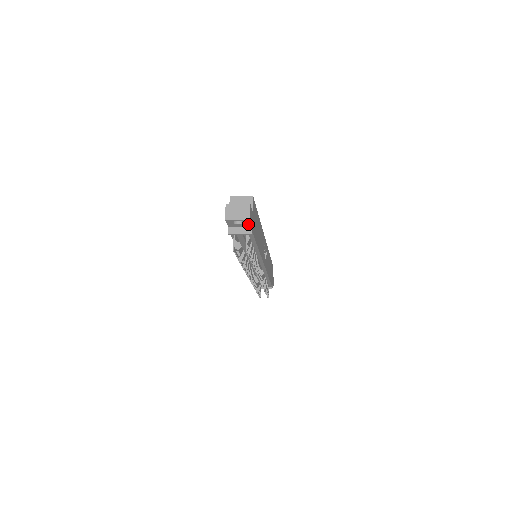
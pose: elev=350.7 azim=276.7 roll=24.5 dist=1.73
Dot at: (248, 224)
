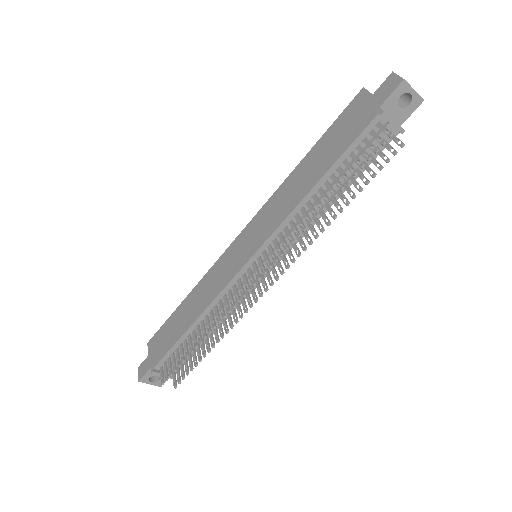
Dot at: (407, 114)
